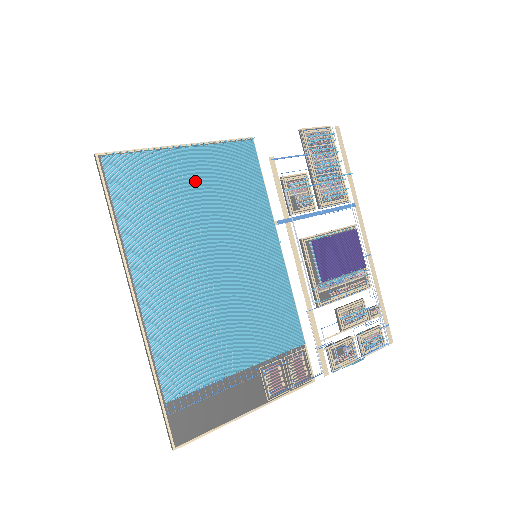
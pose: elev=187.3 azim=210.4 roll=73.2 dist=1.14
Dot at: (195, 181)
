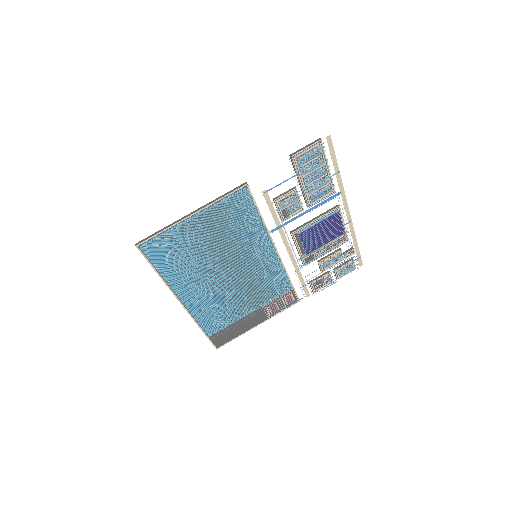
Dot at: (206, 234)
